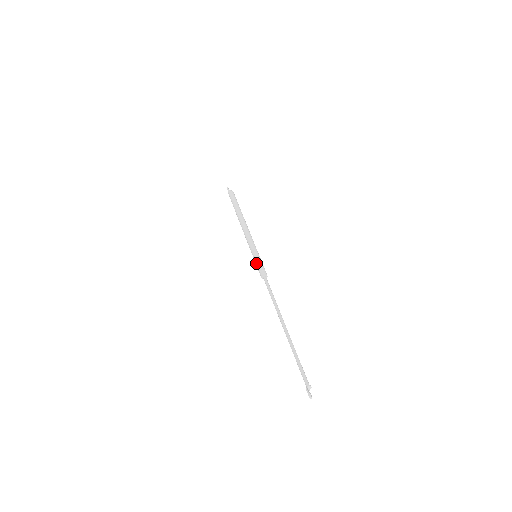
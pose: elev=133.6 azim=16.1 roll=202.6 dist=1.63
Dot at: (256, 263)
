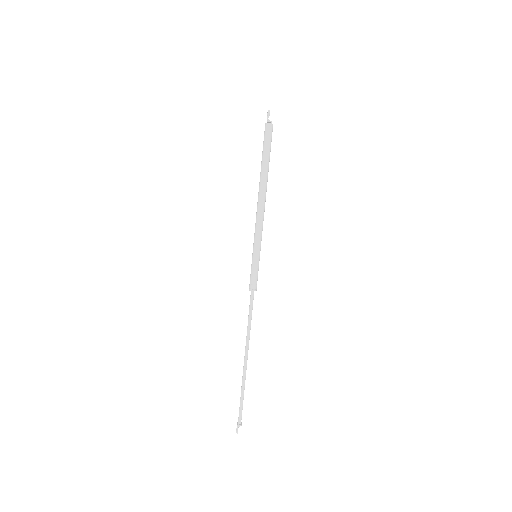
Dot at: (252, 269)
